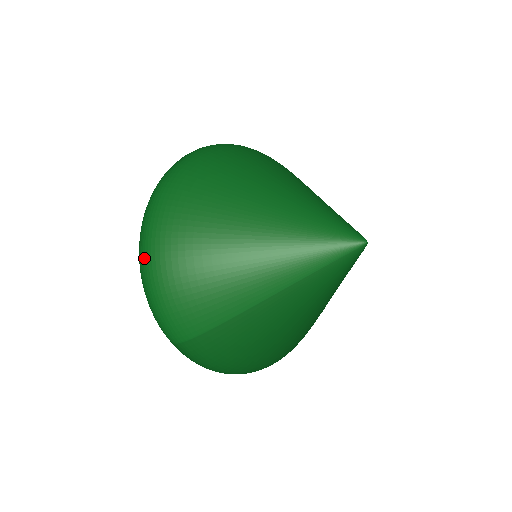
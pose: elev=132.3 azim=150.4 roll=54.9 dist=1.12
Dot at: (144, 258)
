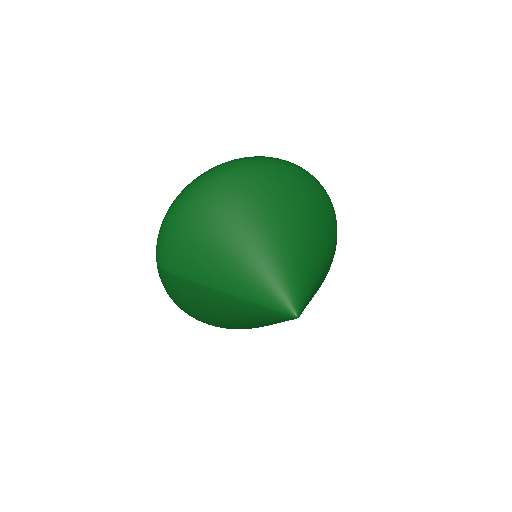
Dot at: (175, 203)
